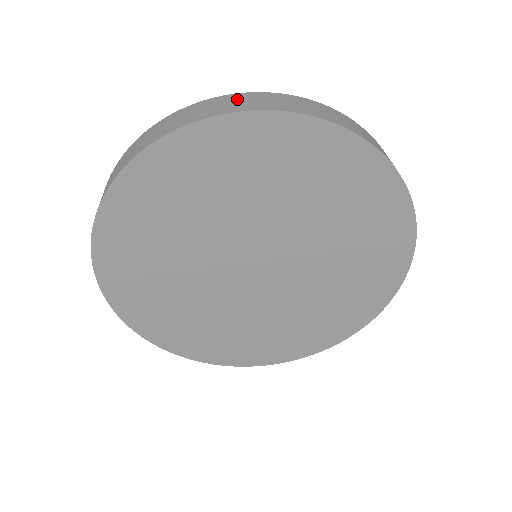
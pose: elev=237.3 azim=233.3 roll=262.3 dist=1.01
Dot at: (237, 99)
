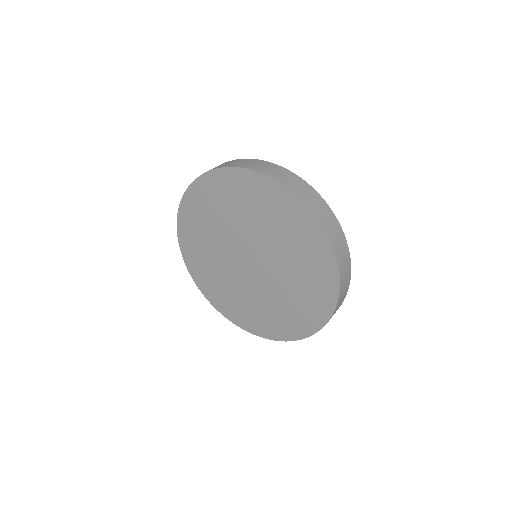
Dot at: (250, 162)
